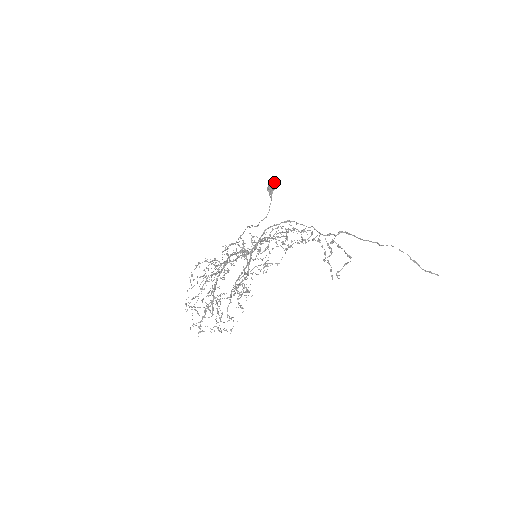
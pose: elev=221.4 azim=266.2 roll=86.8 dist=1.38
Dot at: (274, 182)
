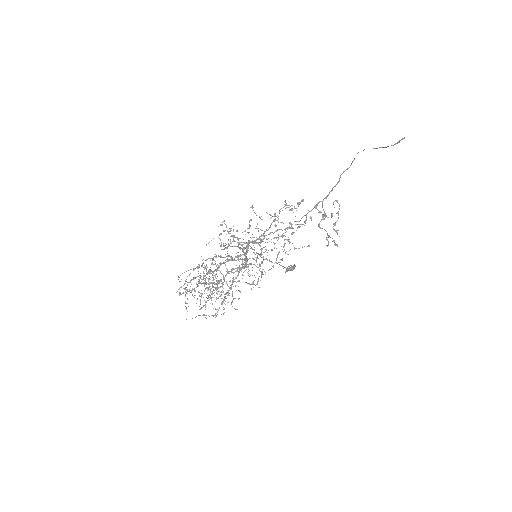
Dot at: occluded
